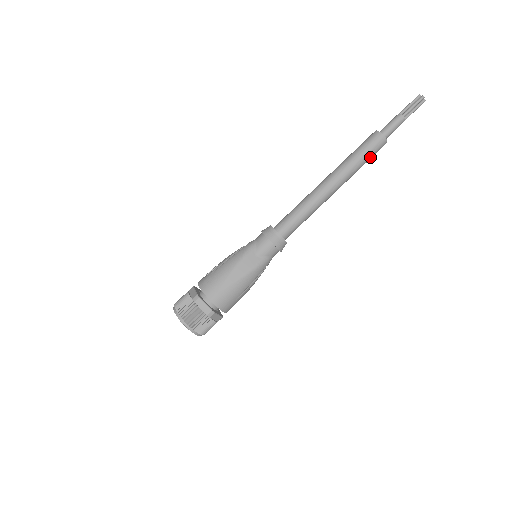
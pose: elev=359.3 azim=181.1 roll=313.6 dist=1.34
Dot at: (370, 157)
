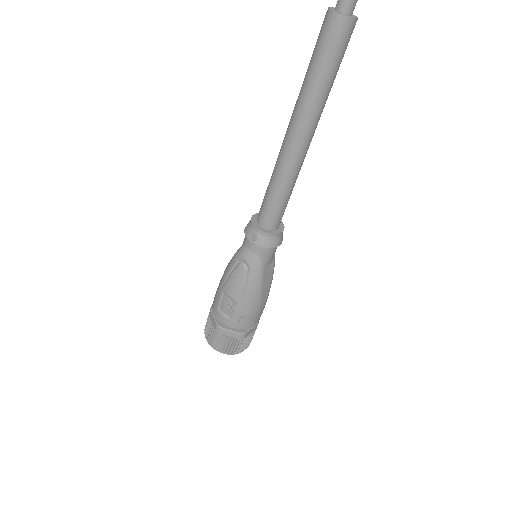
Dot at: occluded
